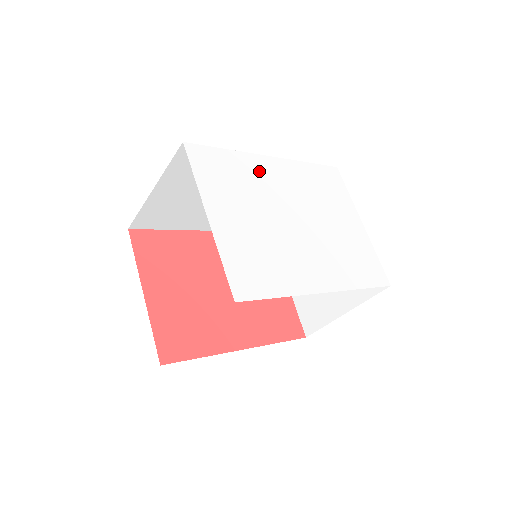
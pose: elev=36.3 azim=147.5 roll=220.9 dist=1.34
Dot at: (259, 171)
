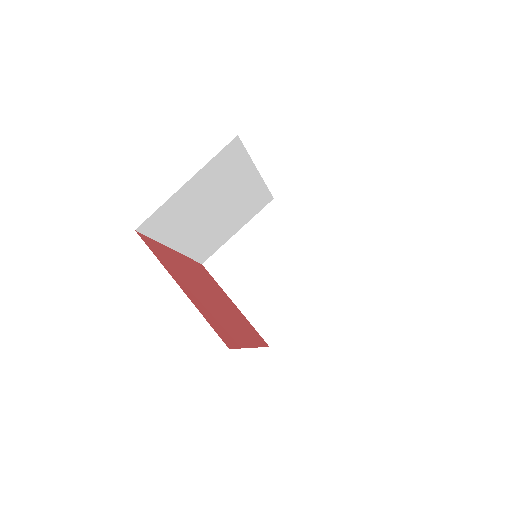
Dot at: occluded
